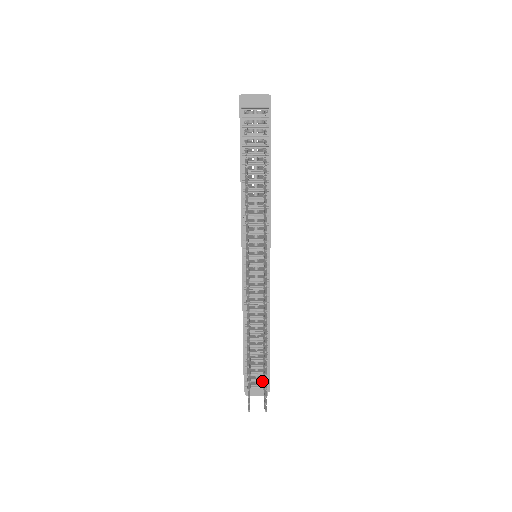
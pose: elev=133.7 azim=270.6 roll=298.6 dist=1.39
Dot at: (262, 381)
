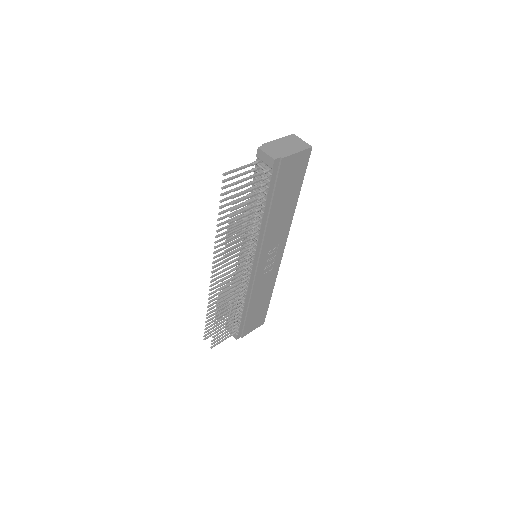
Dot at: occluded
